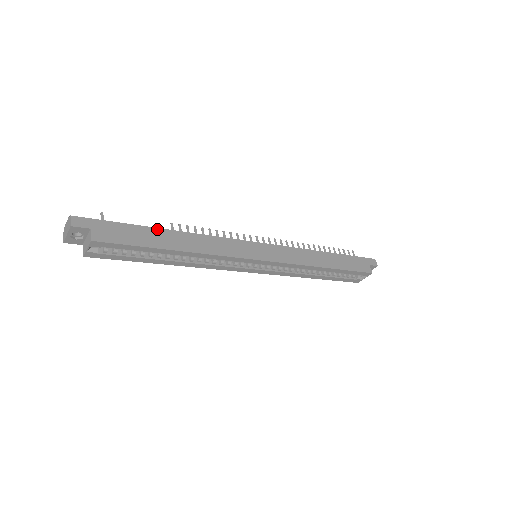
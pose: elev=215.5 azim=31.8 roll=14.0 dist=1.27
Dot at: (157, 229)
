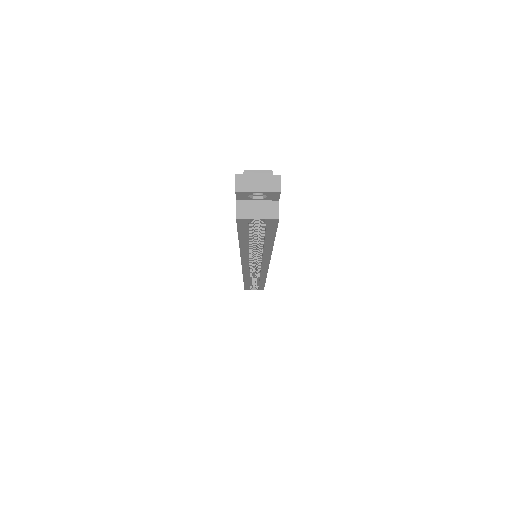
Dot at: occluded
